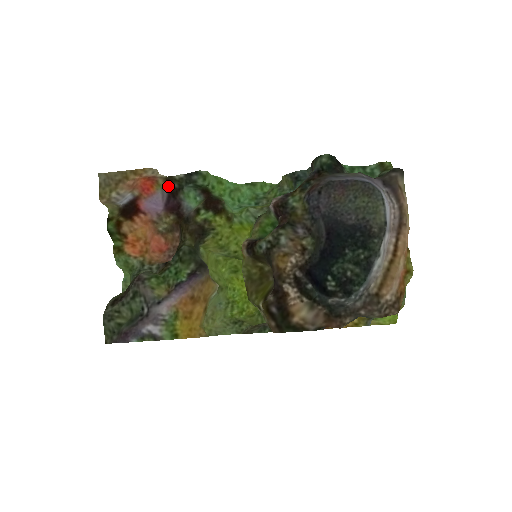
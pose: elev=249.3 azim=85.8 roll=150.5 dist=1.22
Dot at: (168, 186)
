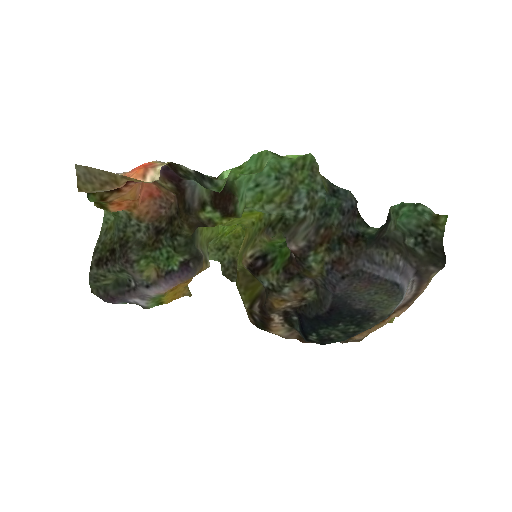
Dot at: (170, 168)
